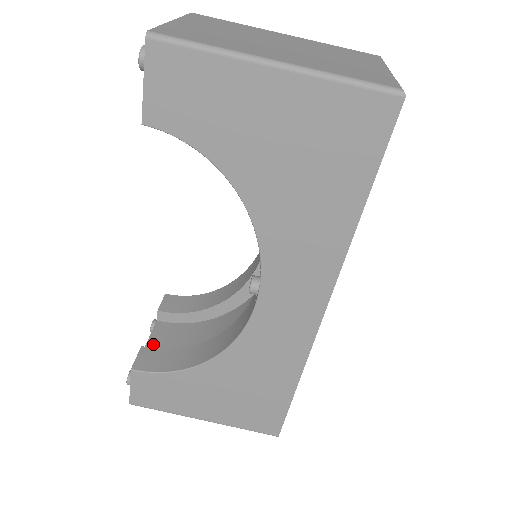
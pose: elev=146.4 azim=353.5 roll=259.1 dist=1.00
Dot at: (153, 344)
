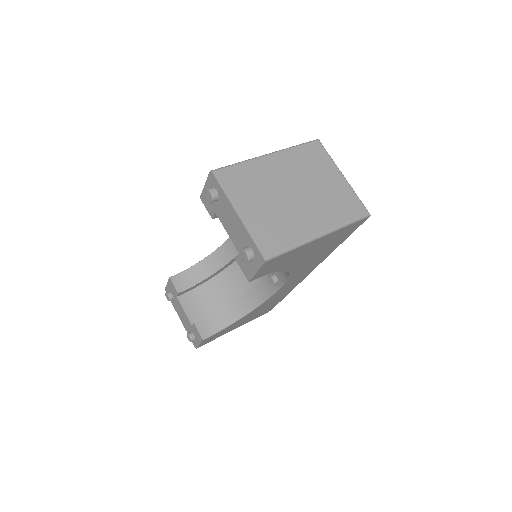
Dot at: (190, 314)
